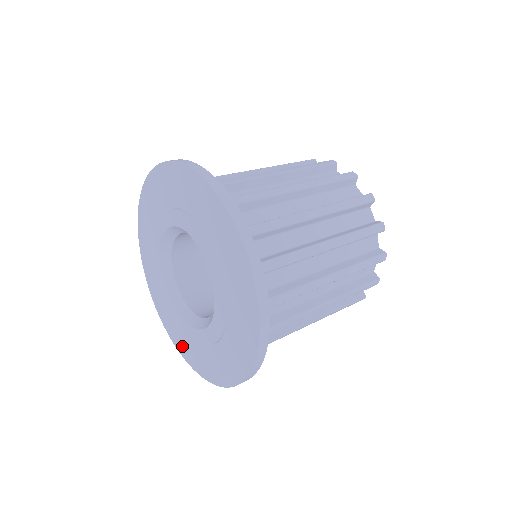
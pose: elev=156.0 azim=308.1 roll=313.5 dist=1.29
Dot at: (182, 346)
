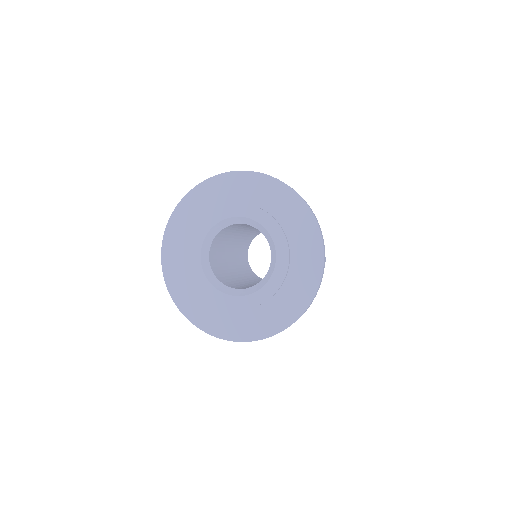
Dot at: (240, 330)
